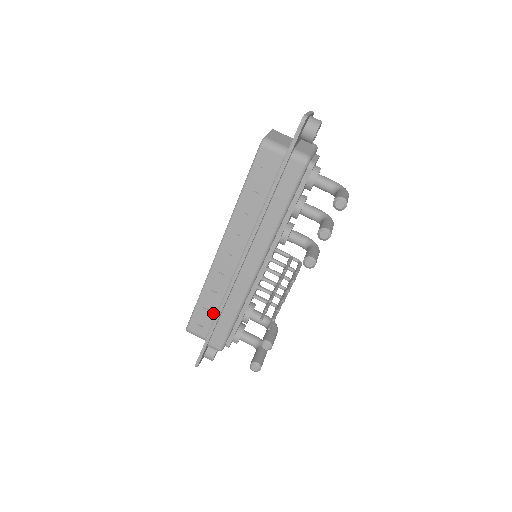
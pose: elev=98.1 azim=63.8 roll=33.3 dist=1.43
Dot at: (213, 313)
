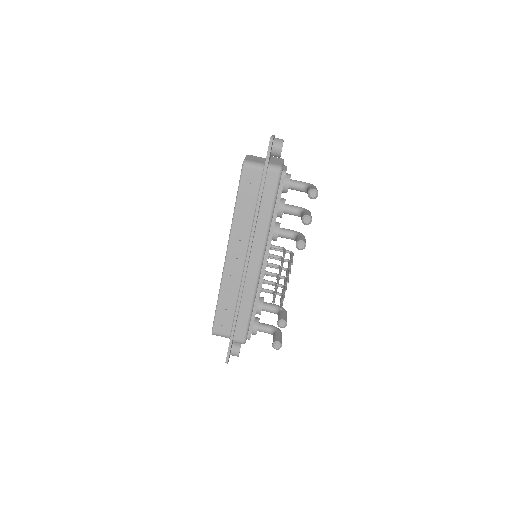
Dot at: (232, 312)
